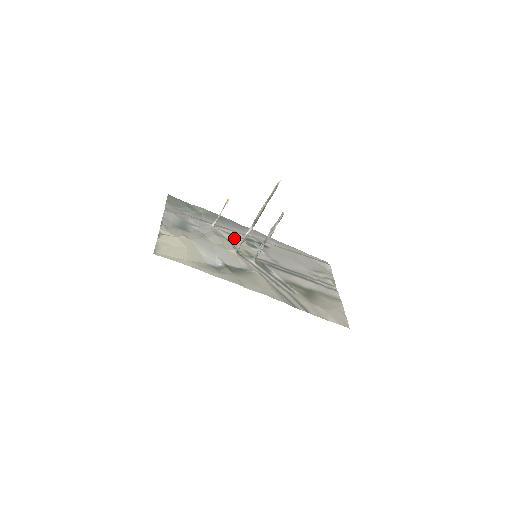
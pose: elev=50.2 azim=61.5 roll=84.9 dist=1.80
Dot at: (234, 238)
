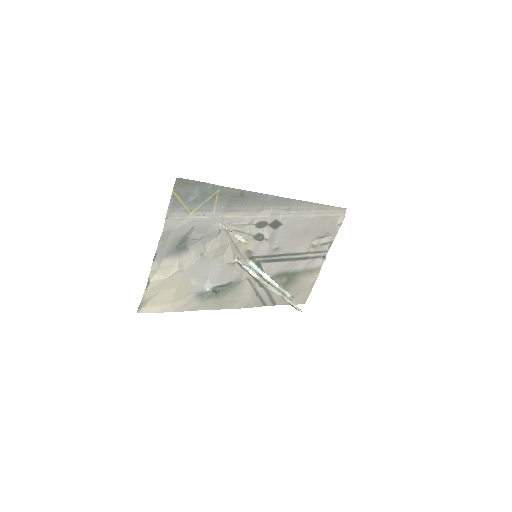
Dot at: (242, 235)
